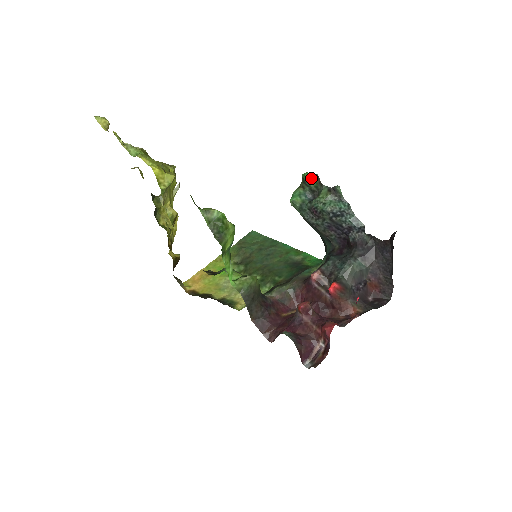
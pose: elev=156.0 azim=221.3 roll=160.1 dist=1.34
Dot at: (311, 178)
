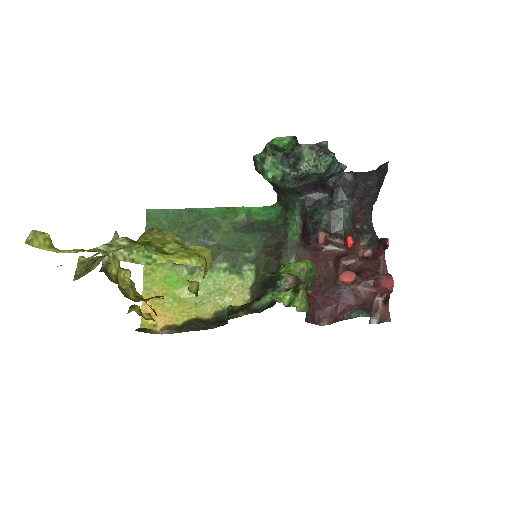
Dot at: (289, 143)
